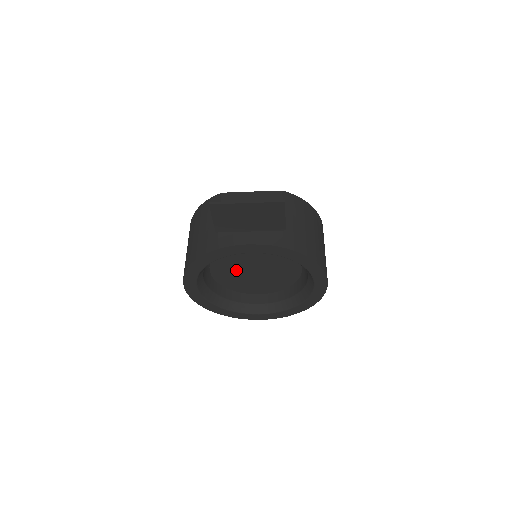
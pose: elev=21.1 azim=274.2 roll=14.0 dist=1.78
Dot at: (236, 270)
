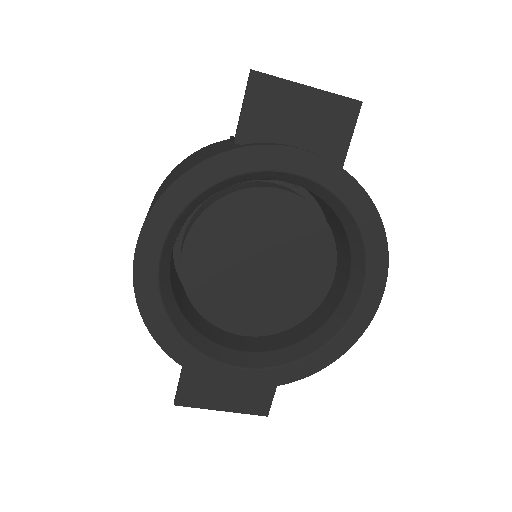
Dot at: (229, 256)
